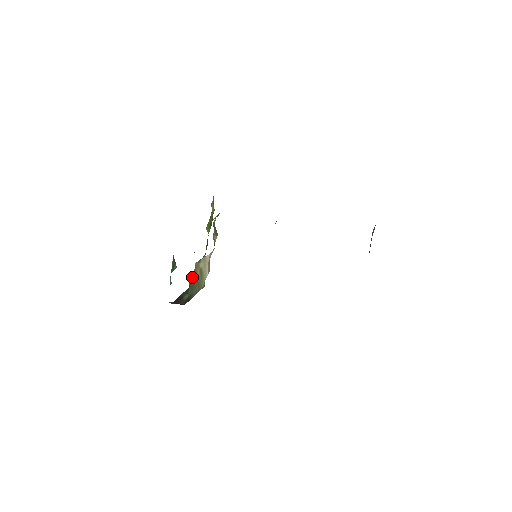
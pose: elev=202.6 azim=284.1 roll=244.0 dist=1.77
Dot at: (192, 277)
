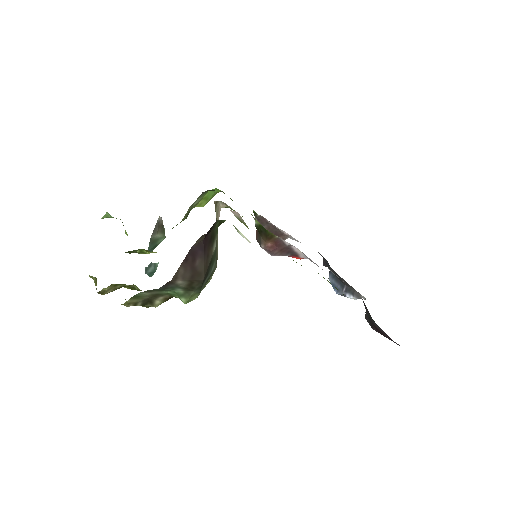
Dot at: occluded
